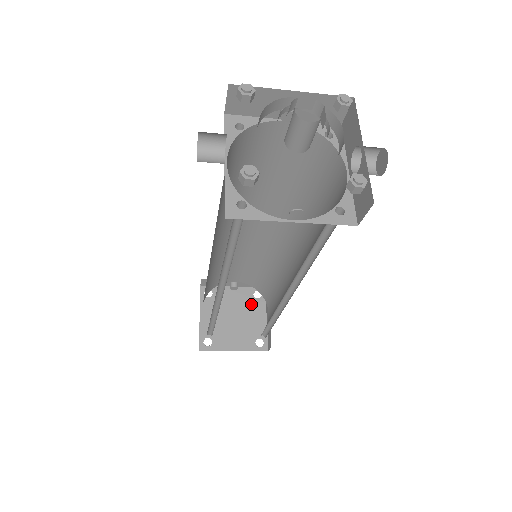
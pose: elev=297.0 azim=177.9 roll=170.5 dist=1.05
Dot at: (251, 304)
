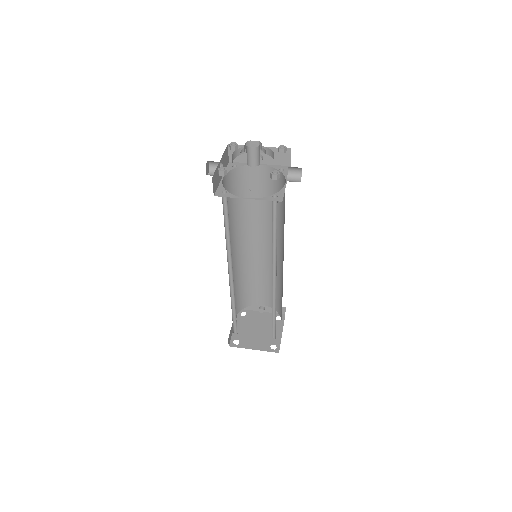
Dot at: occluded
